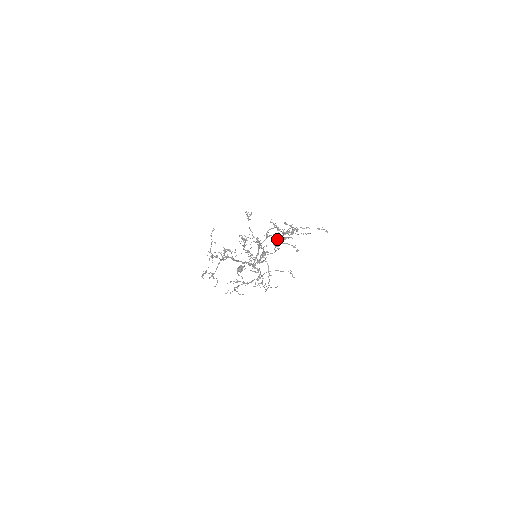
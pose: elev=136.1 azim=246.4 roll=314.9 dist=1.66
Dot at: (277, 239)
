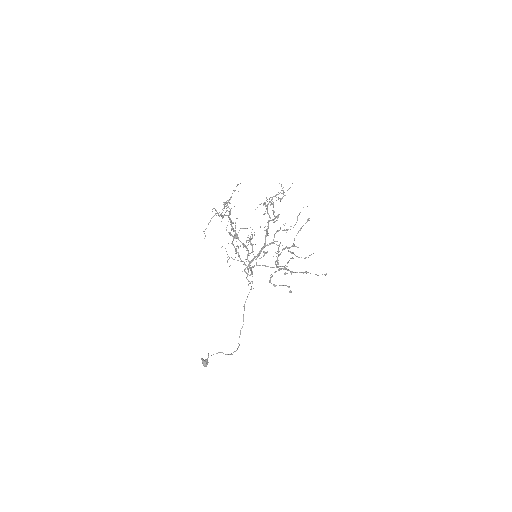
Dot at: occluded
